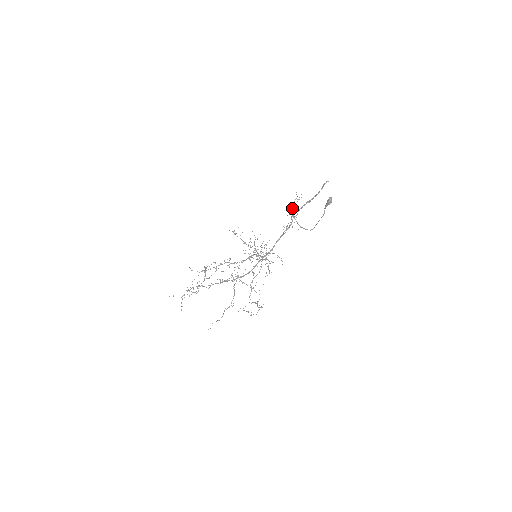
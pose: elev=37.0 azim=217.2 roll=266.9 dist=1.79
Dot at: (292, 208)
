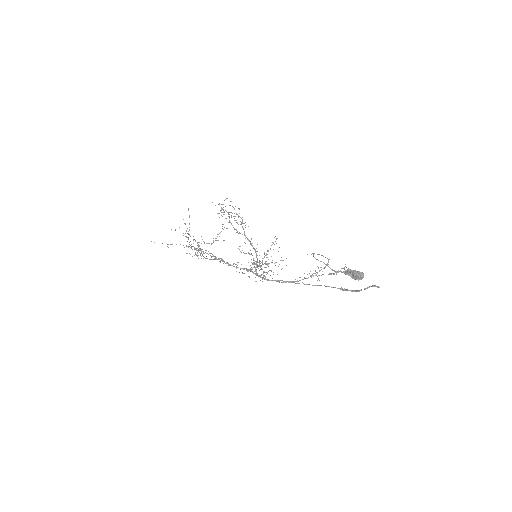
Dot at: (329, 259)
